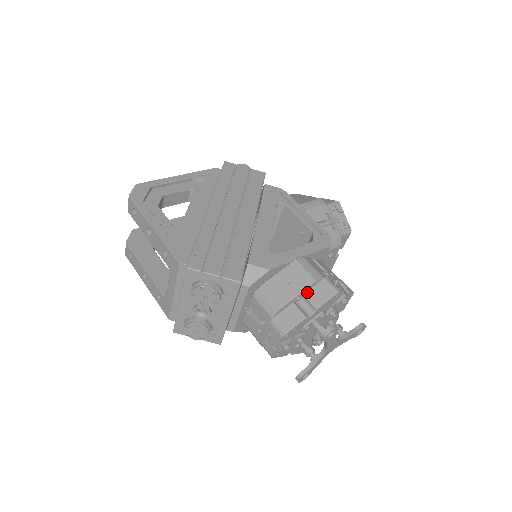
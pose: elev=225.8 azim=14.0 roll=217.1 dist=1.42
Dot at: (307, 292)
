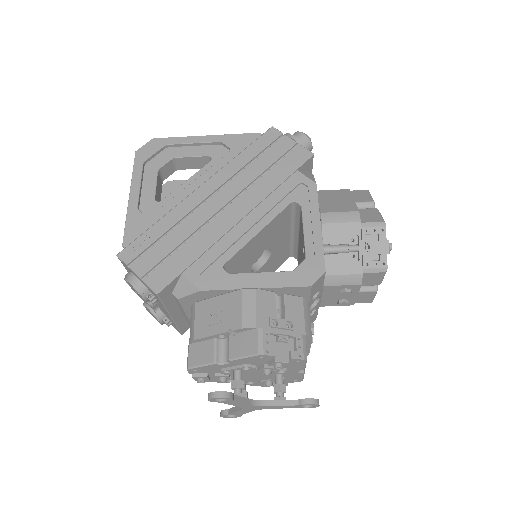
Dot at: (237, 334)
